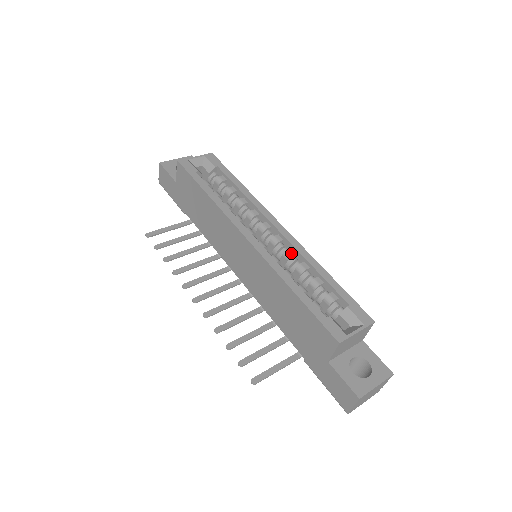
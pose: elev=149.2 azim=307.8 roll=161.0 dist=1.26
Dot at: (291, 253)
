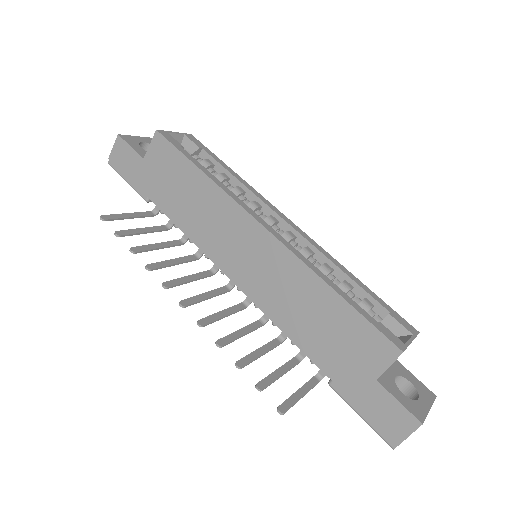
Dot at: (310, 251)
